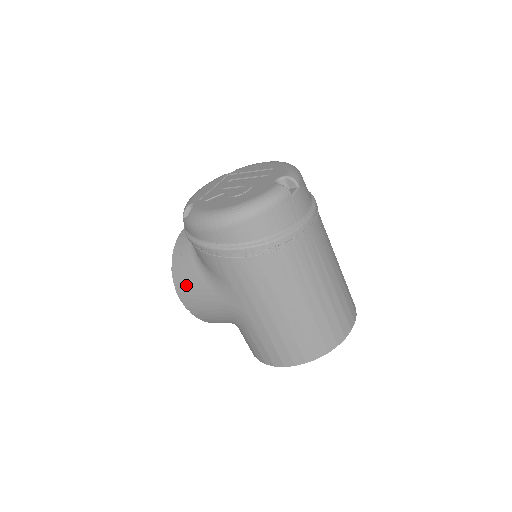
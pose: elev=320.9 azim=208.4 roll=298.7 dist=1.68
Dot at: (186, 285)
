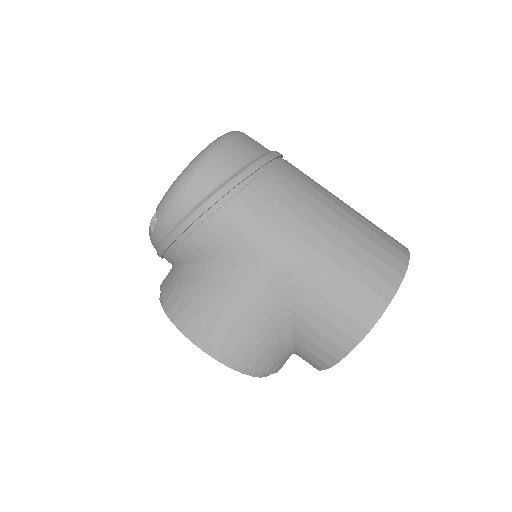
Dot at: (199, 312)
